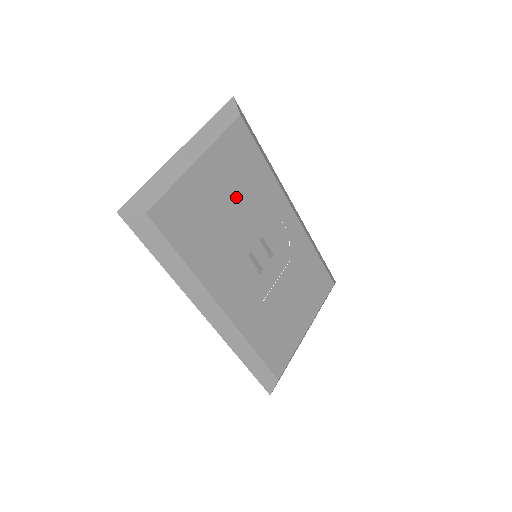
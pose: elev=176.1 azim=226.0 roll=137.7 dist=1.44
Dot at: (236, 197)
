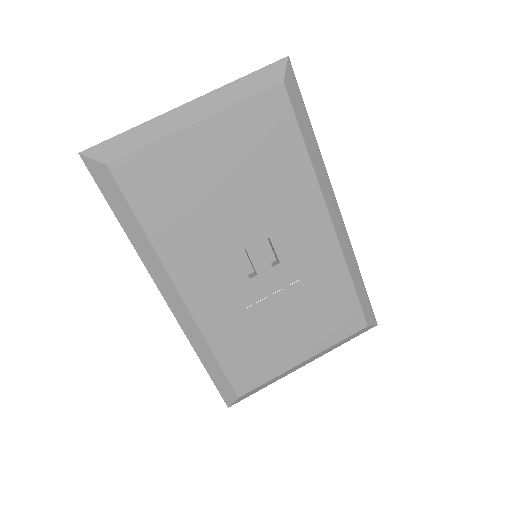
Dot at: (243, 180)
